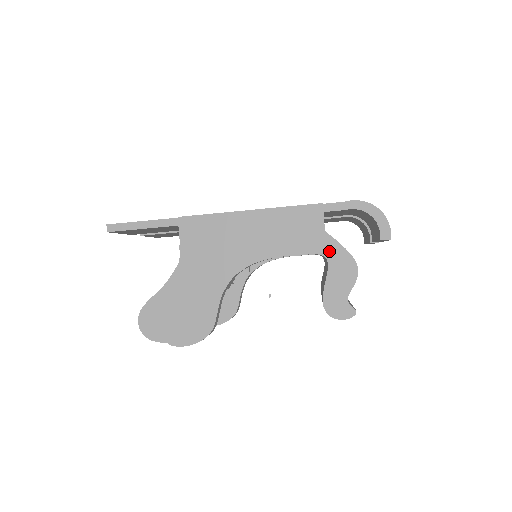
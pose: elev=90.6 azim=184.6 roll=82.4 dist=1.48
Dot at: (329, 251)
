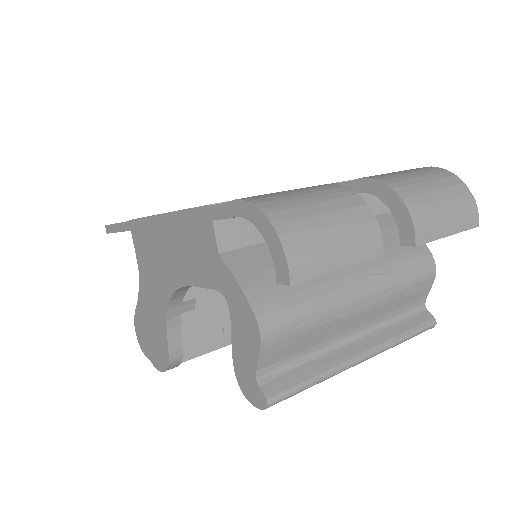
Dot at: (227, 289)
